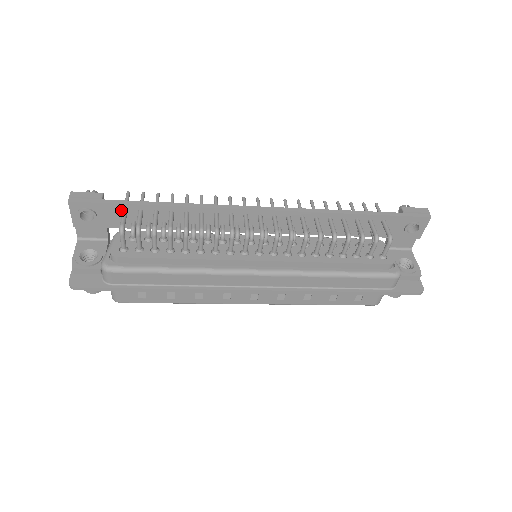
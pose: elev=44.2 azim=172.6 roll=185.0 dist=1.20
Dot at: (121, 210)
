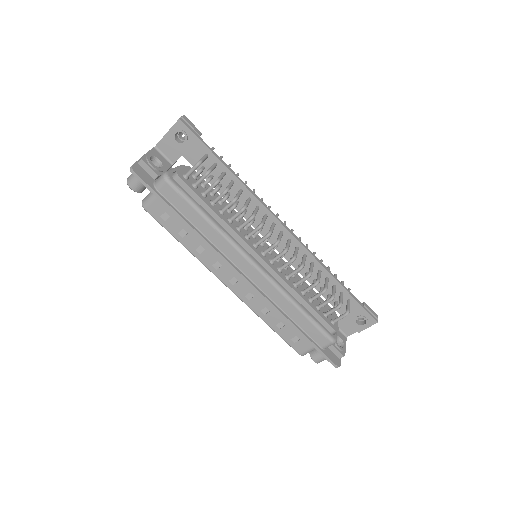
Dot at: (204, 153)
